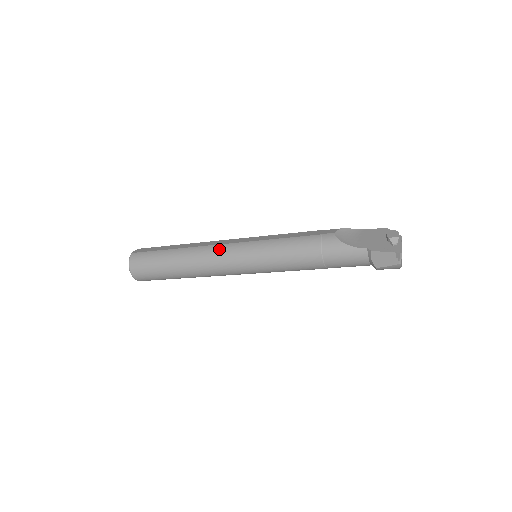
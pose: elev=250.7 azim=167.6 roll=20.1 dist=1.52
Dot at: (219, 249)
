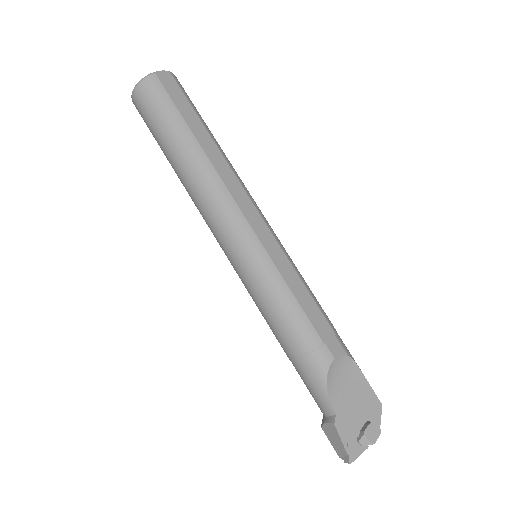
Dot at: (229, 210)
